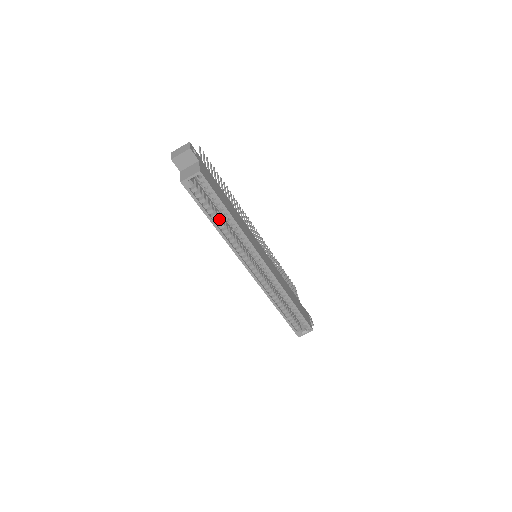
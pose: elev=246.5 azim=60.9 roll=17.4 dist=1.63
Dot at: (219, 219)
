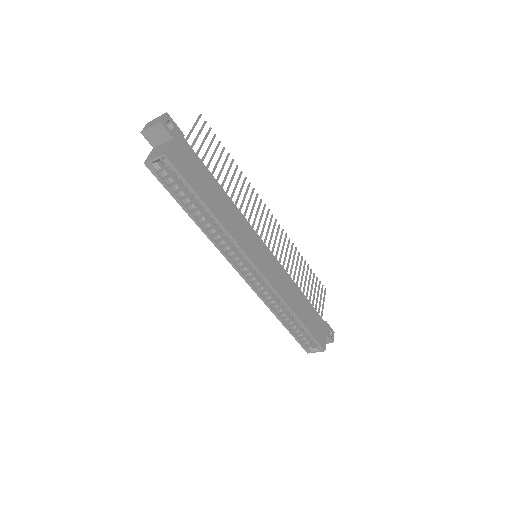
Dot at: (198, 211)
